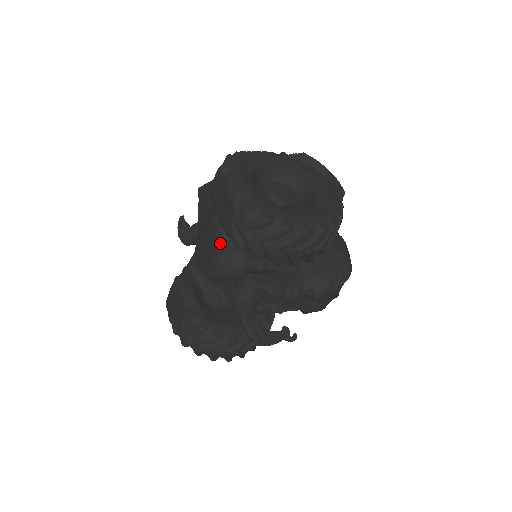
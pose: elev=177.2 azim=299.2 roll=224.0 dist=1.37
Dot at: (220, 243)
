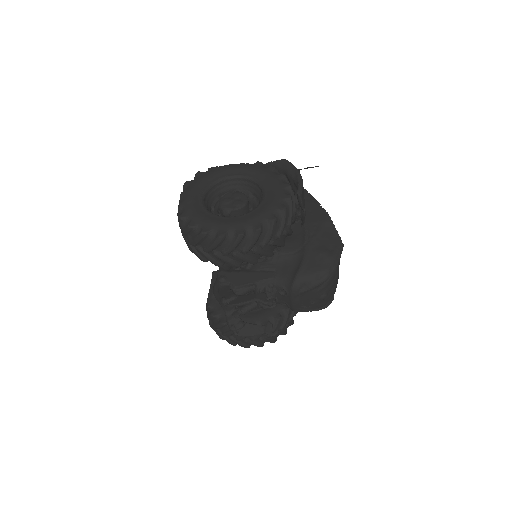
Dot at: occluded
